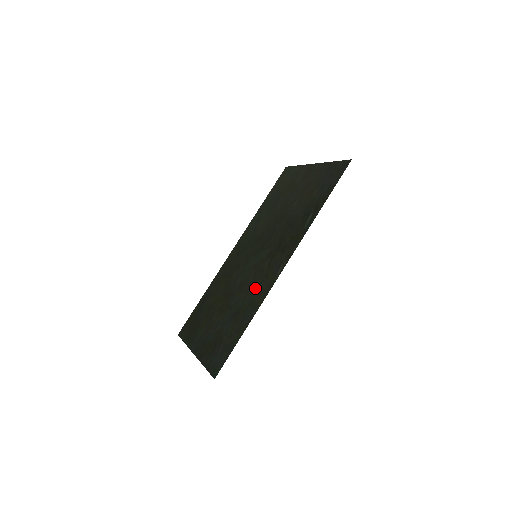
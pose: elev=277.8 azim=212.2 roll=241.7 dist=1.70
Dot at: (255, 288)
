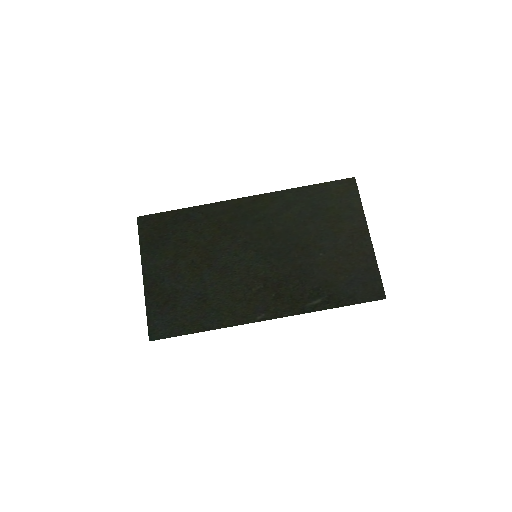
Dot at: (232, 299)
